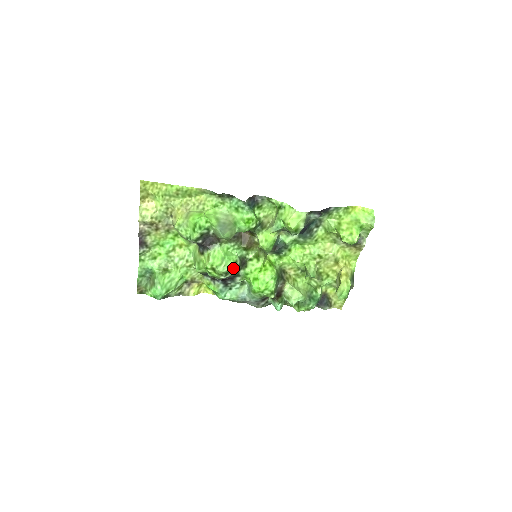
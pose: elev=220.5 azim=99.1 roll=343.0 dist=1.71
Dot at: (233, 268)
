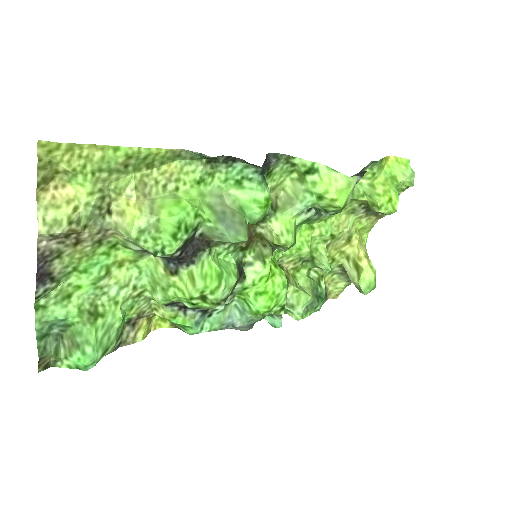
Dot at: (233, 287)
